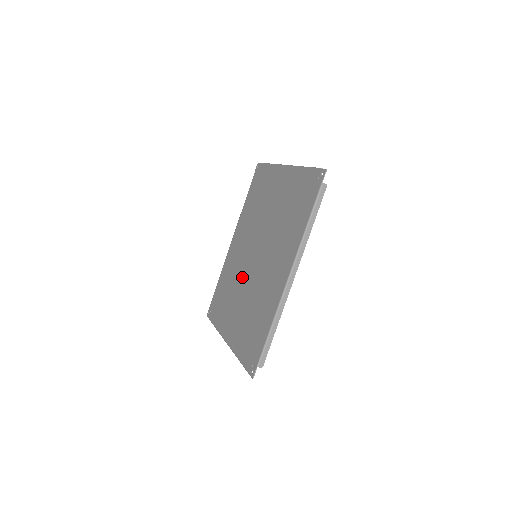
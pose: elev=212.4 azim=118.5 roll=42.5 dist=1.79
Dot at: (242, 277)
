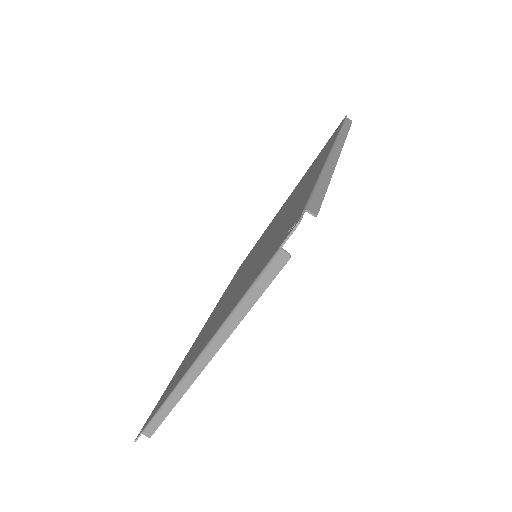
Dot at: occluded
